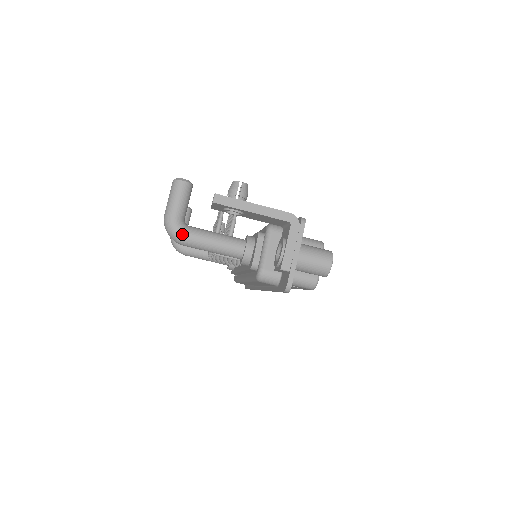
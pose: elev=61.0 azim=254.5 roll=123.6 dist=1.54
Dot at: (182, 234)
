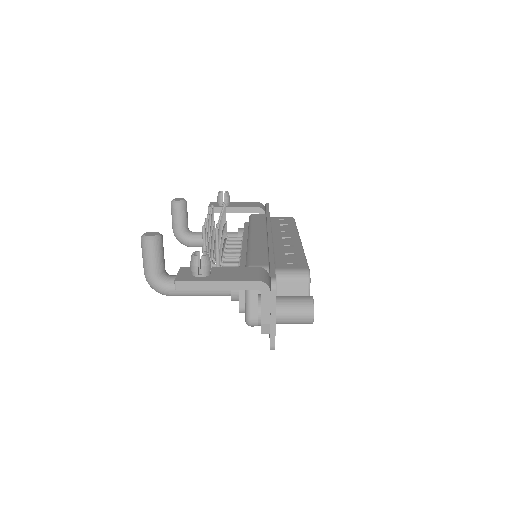
Dot at: (166, 290)
